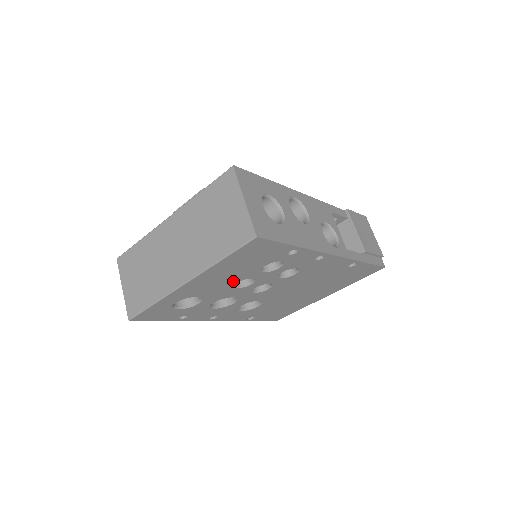
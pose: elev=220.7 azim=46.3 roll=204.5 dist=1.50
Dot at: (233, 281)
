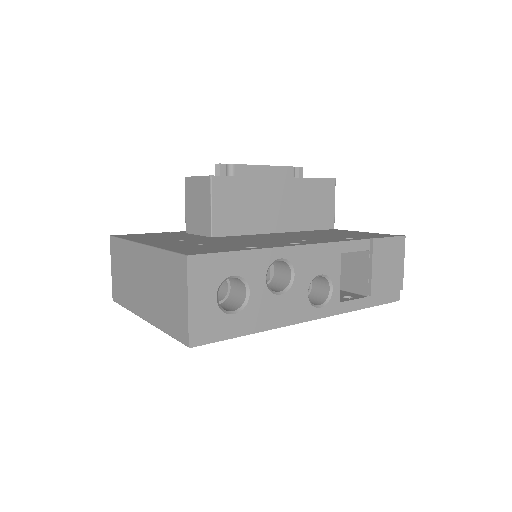
Dot at: occluded
